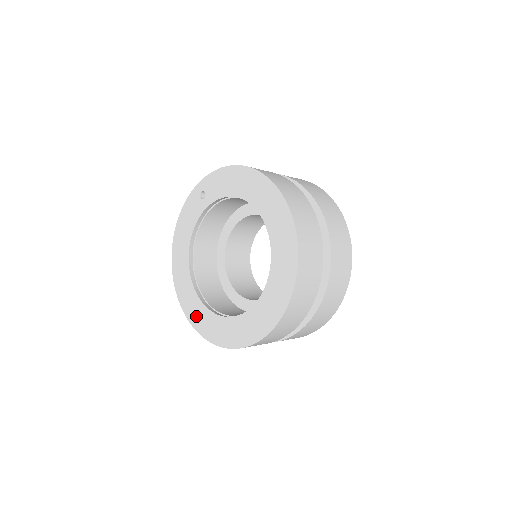
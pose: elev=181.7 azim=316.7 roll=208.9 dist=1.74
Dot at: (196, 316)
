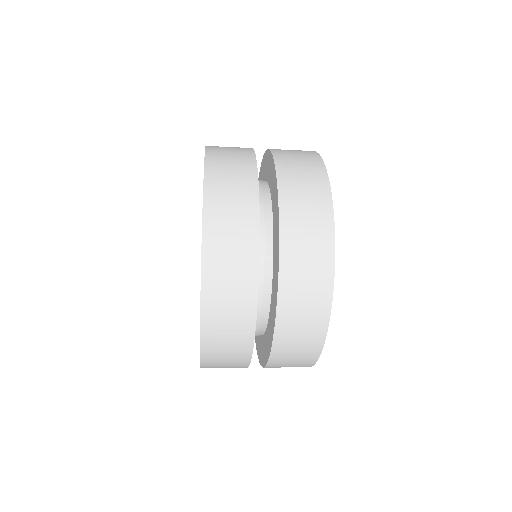
Dot at: occluded
